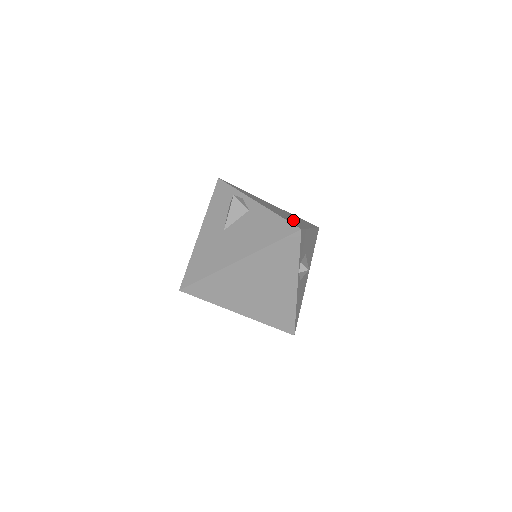
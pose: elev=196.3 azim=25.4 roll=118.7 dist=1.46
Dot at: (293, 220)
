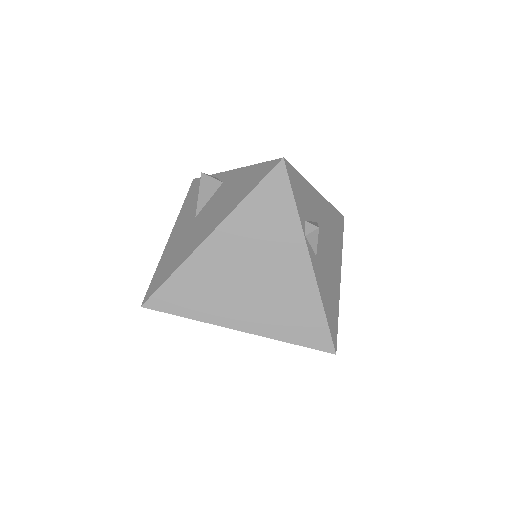
Dot at: occluded
